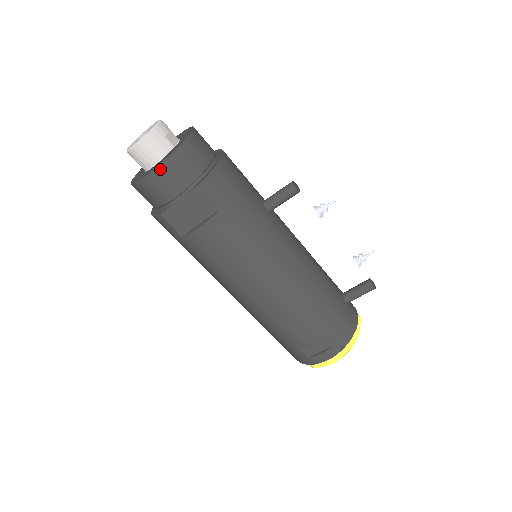
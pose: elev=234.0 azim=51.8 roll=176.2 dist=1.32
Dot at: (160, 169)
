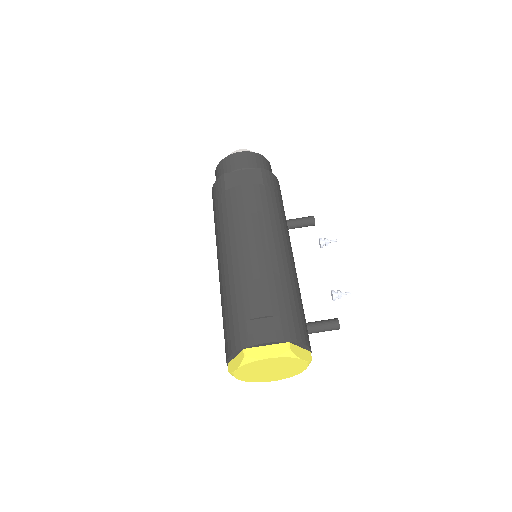
Dot at: (245, 153)
